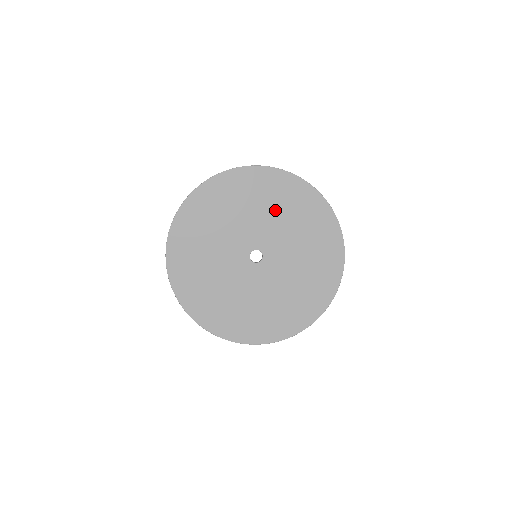
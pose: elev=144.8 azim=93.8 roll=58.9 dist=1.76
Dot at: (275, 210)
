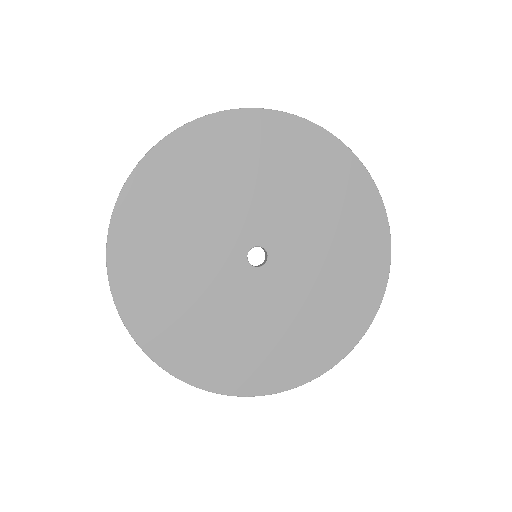
Dot at: (258, 176)
